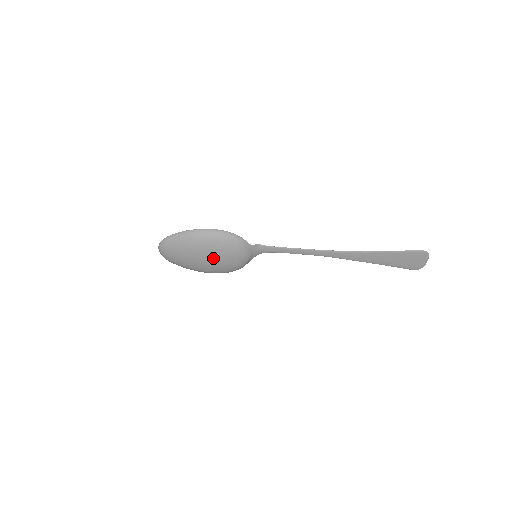
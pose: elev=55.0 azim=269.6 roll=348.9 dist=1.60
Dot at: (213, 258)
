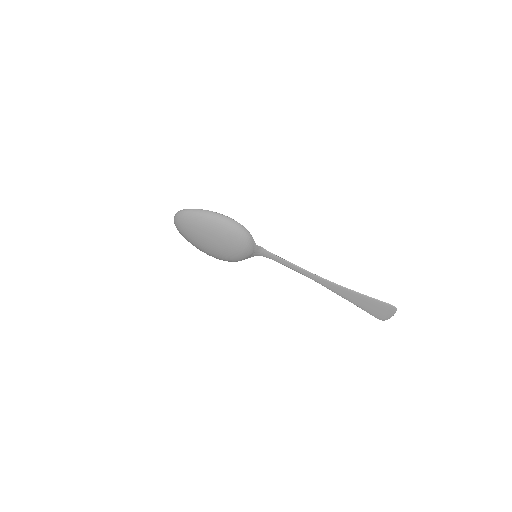
Dot at: (220, 243)
